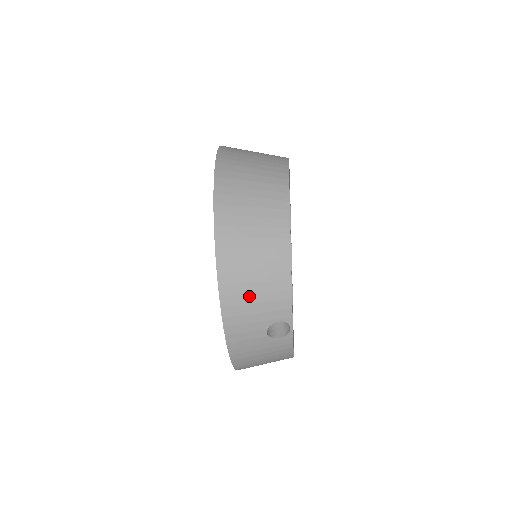
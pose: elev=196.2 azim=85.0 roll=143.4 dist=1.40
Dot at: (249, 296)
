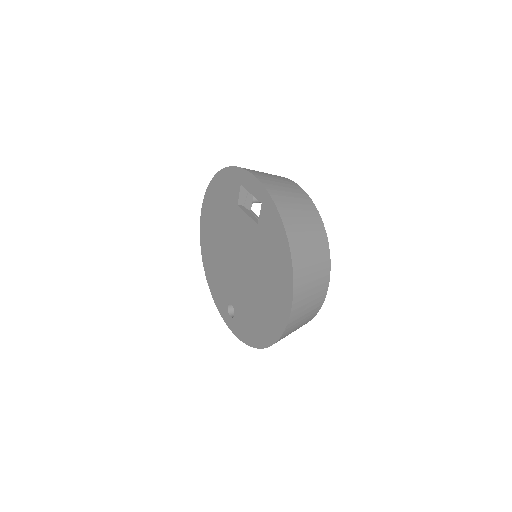
Dot at: occluded
